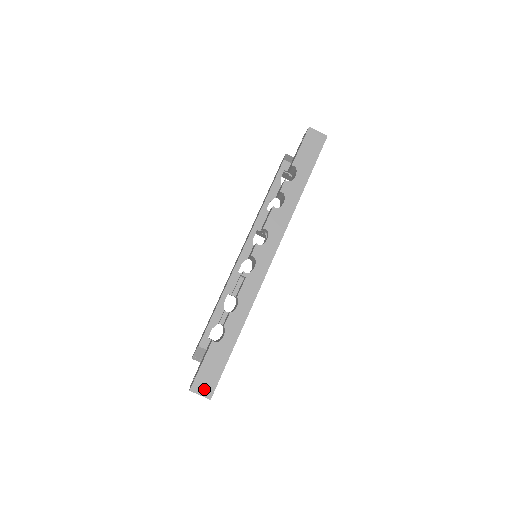
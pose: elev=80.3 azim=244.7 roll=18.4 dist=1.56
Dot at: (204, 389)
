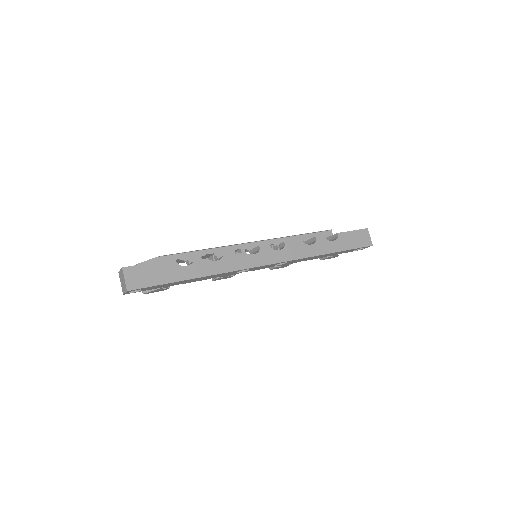
Dot at: (132, 279)
